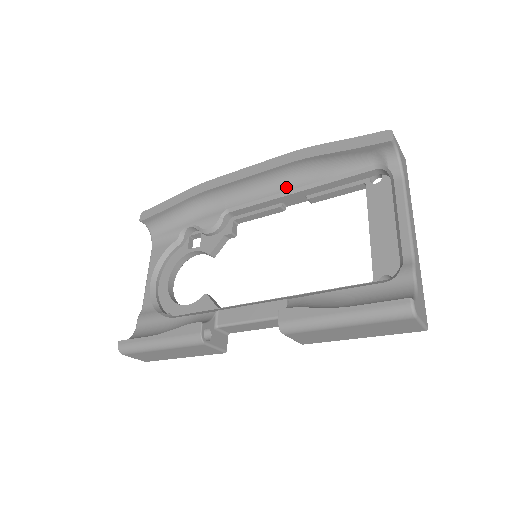
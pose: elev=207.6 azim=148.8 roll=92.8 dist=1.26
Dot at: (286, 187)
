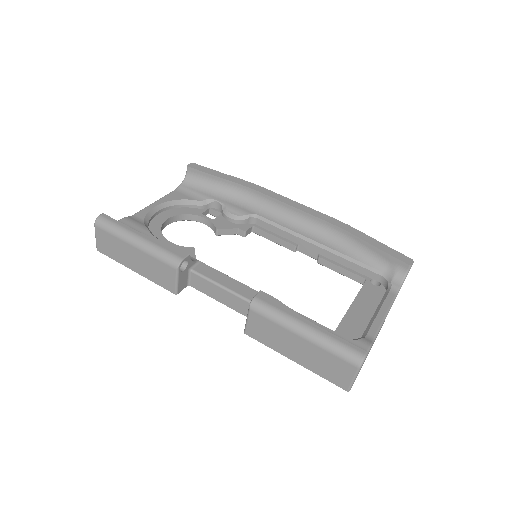
Dot at: (313, 237)
